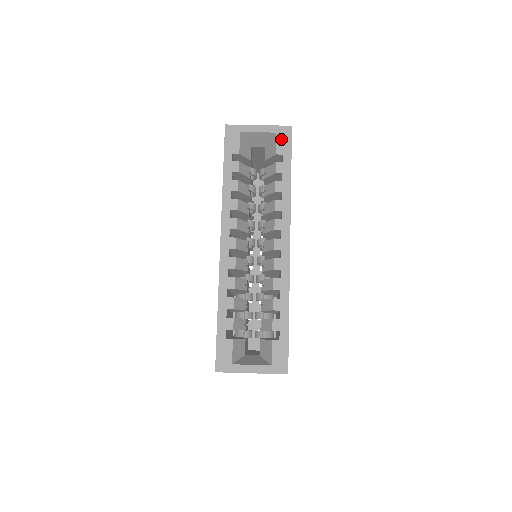
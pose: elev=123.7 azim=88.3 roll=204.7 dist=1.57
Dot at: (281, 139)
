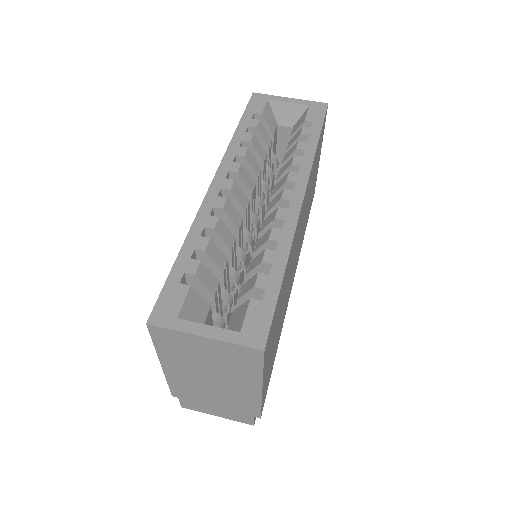
Dot at: (313, 111)
